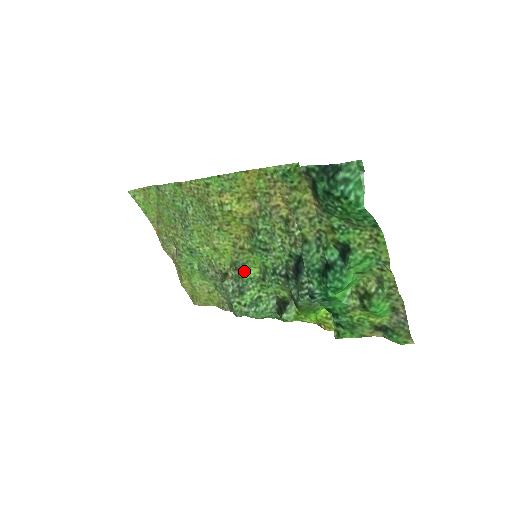
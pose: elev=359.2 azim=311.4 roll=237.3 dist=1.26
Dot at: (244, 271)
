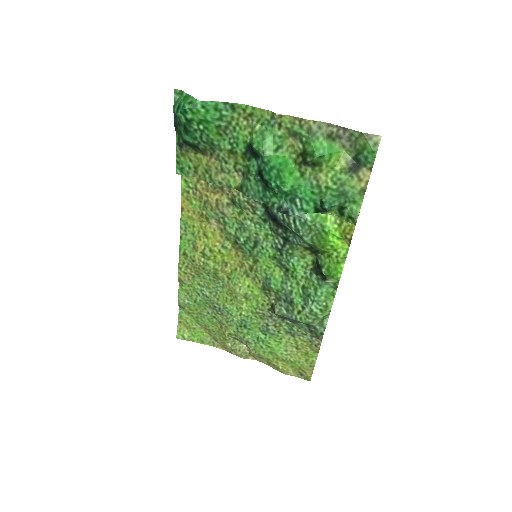
Dot at: (272, 283)
